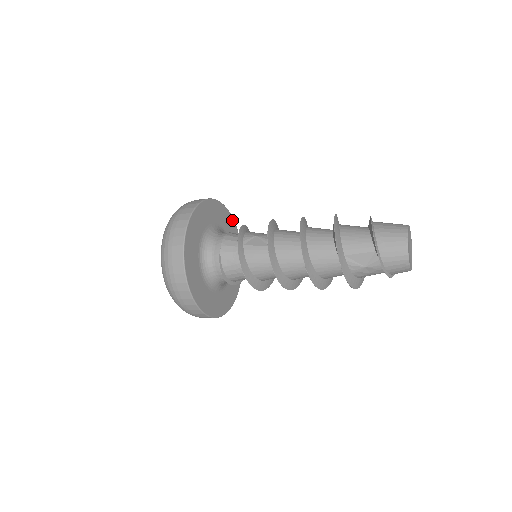
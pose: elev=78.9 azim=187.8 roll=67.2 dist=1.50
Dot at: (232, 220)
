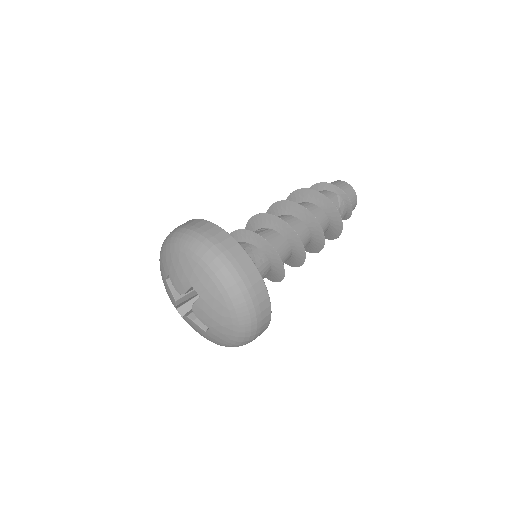
Dot at: occluded
